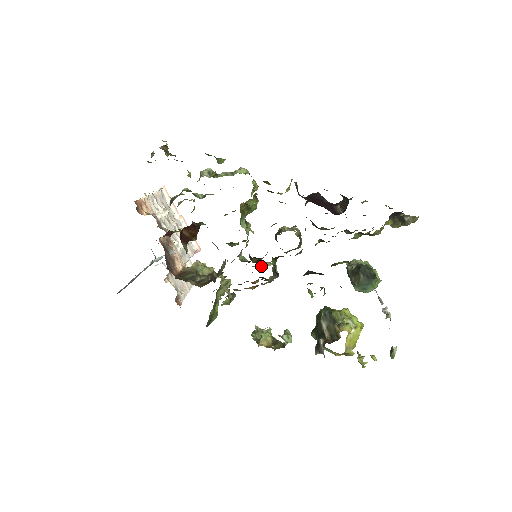
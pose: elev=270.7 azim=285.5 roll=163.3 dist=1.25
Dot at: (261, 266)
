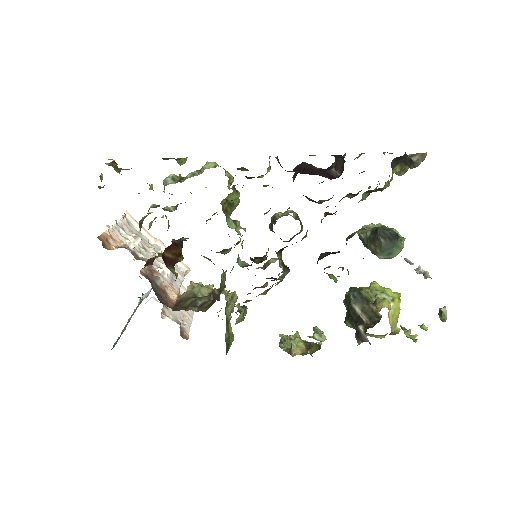
Dot at: (265, 266)
